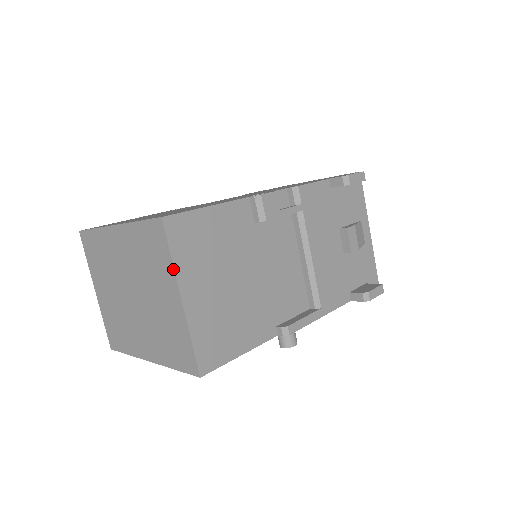
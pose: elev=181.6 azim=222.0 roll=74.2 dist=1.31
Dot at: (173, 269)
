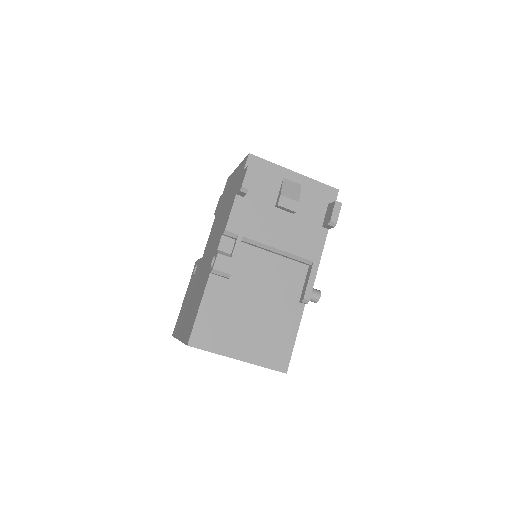
Dot at: occluded
